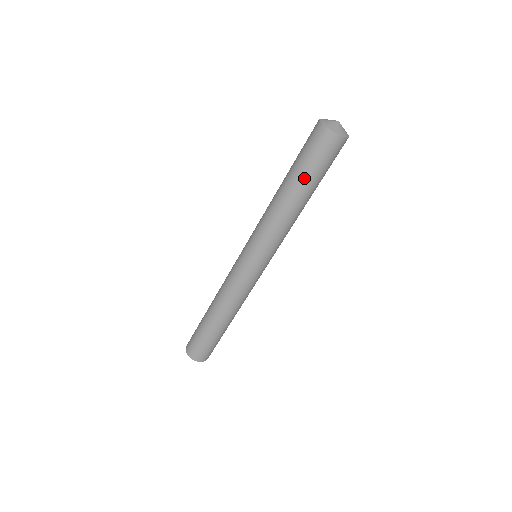
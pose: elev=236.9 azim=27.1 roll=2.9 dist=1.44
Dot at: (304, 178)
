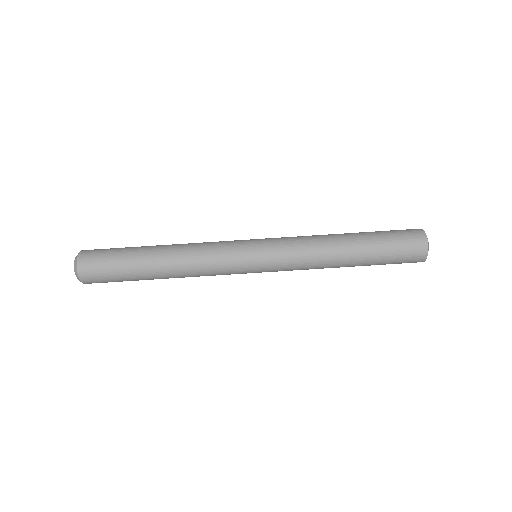
Dot at: (374, 250)
